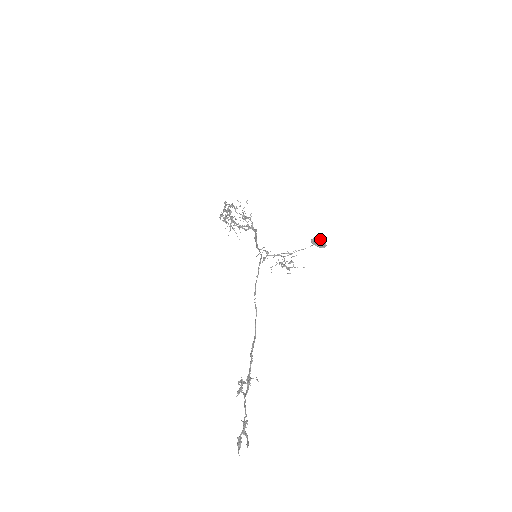
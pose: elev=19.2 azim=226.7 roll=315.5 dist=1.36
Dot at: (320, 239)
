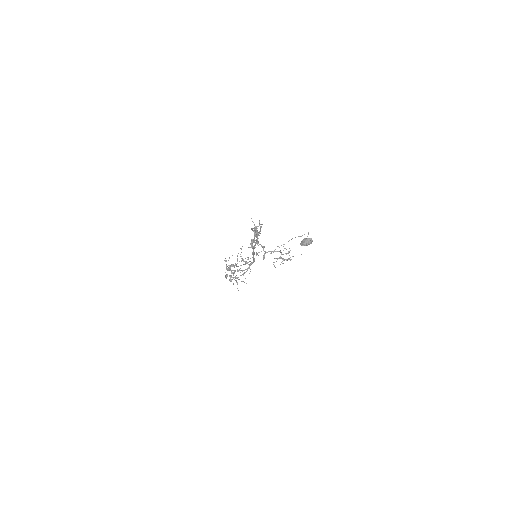
Dot at: (305, 238)
